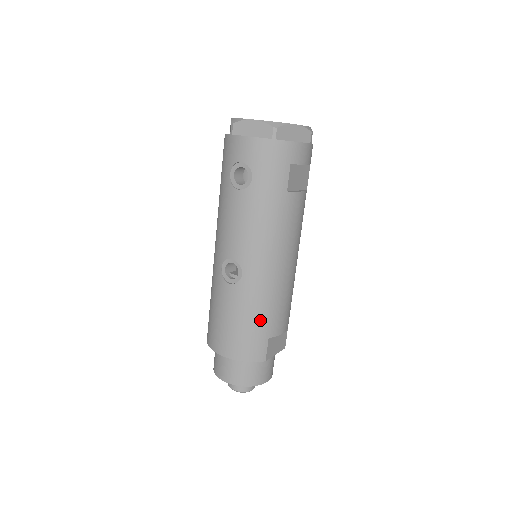
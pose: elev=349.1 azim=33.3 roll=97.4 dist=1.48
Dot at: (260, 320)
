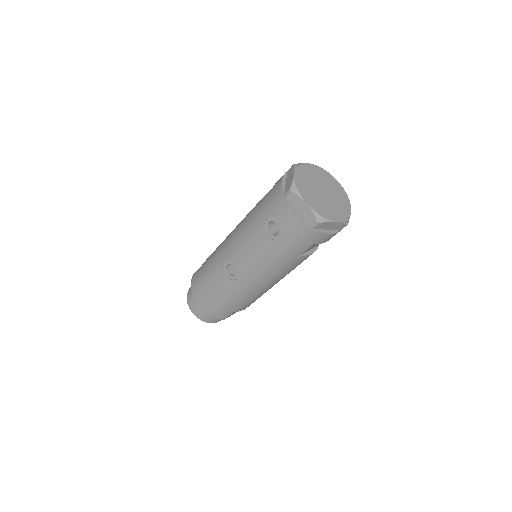
Dot at: (234, 304)
